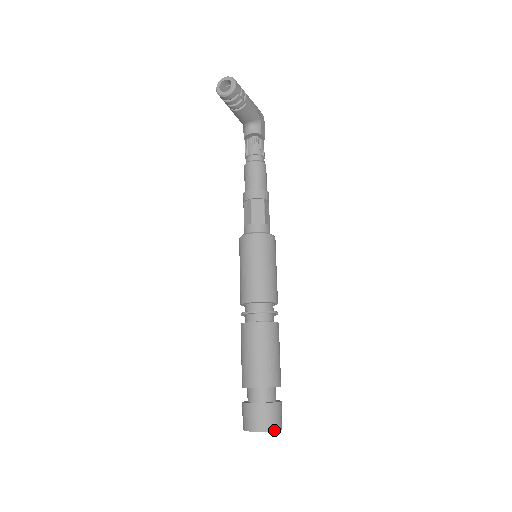
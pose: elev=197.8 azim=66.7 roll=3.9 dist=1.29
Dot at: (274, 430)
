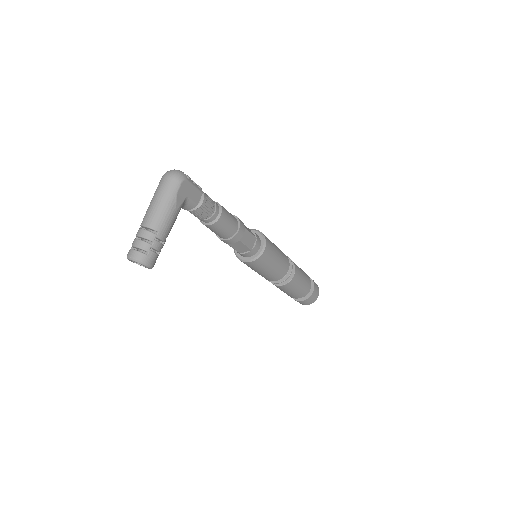
Dot at: occluded
